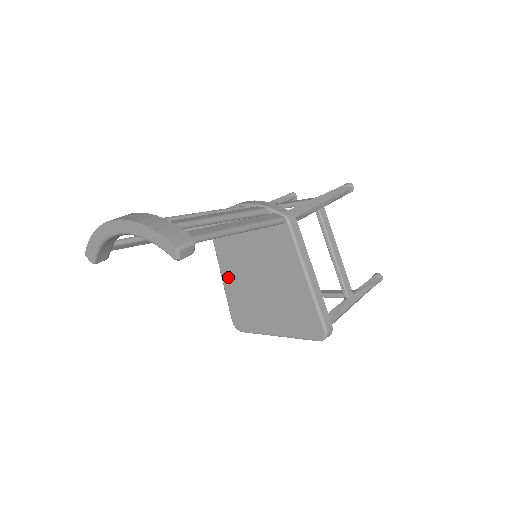
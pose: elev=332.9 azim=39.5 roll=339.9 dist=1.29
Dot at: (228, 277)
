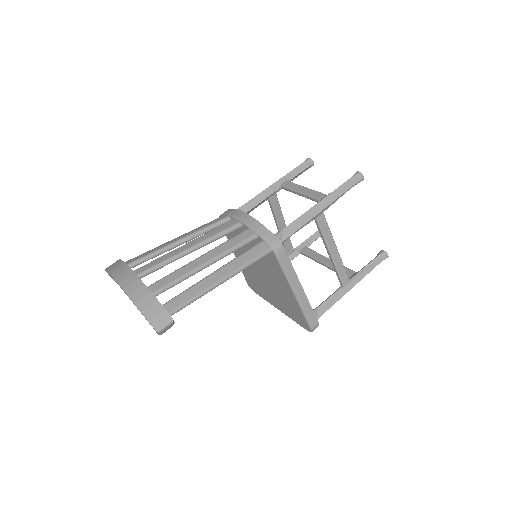
Dot at: occluded
